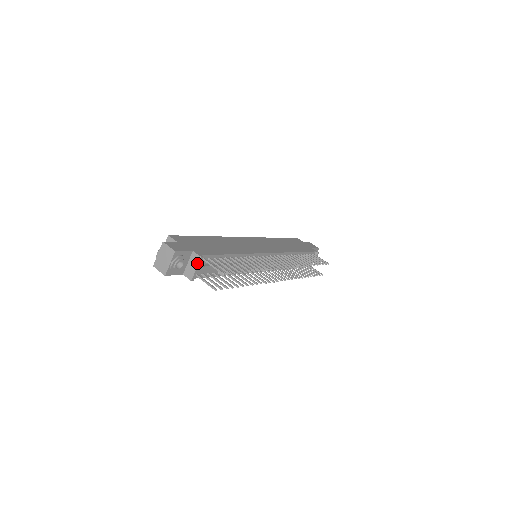
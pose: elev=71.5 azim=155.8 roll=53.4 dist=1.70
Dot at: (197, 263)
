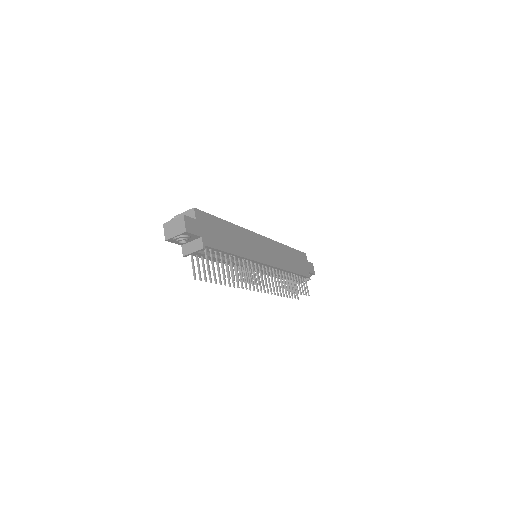
Dot at: (197, 249)
